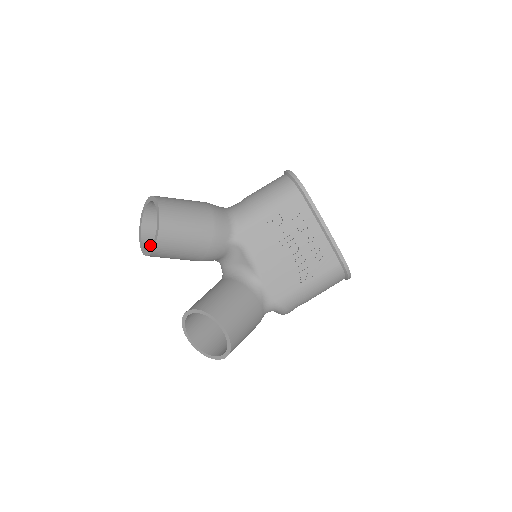
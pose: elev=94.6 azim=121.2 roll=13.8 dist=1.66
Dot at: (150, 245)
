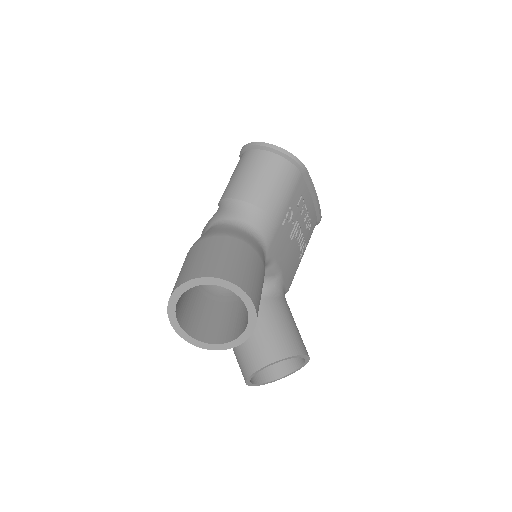
Dot at: (196, 331)
